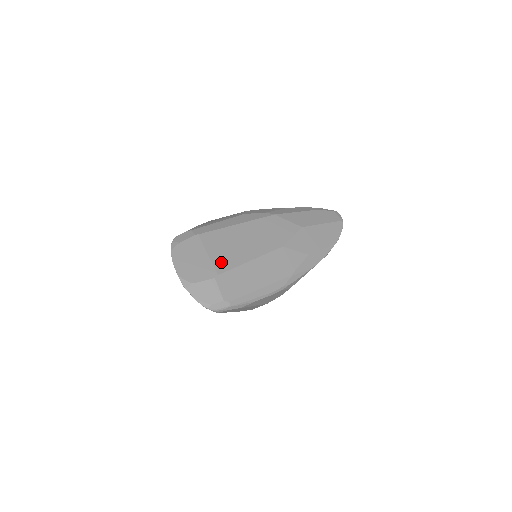
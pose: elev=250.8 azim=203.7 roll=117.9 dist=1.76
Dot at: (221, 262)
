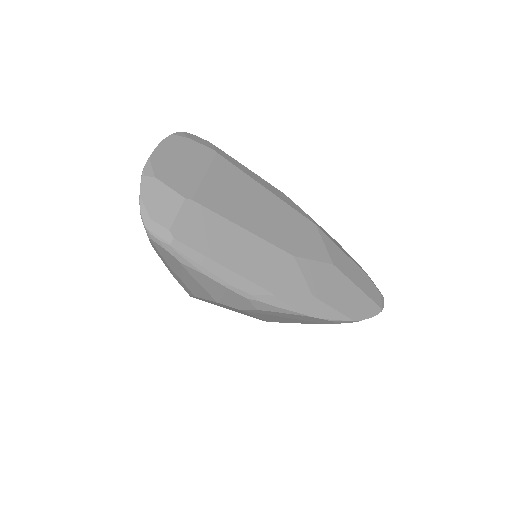
Dot at: (210, 195)
